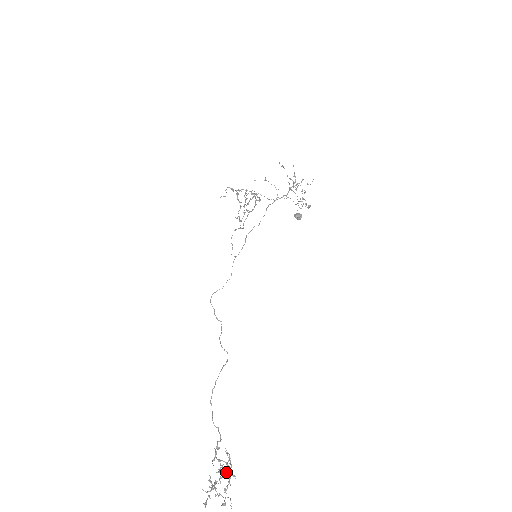
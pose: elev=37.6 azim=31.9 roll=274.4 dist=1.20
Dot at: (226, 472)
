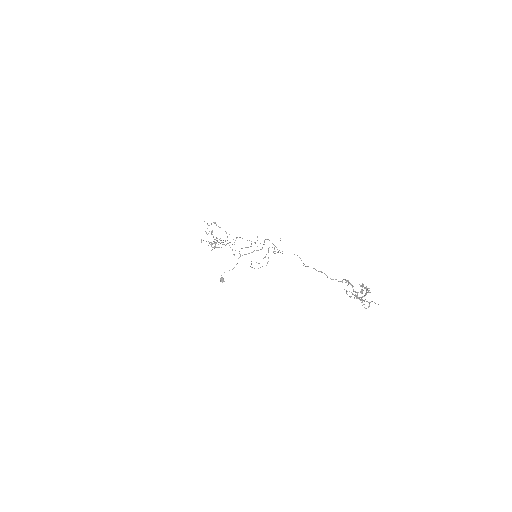
Dot at: occluded
